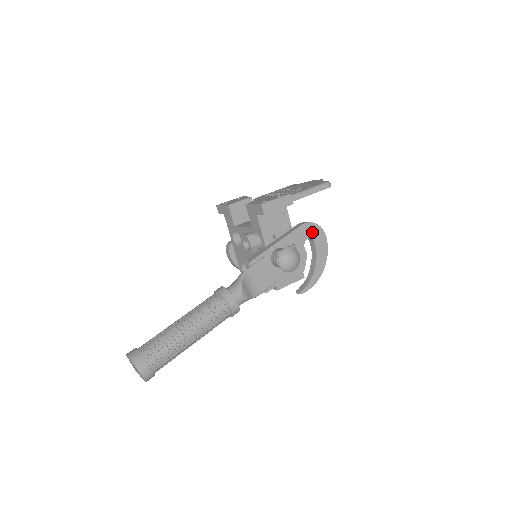
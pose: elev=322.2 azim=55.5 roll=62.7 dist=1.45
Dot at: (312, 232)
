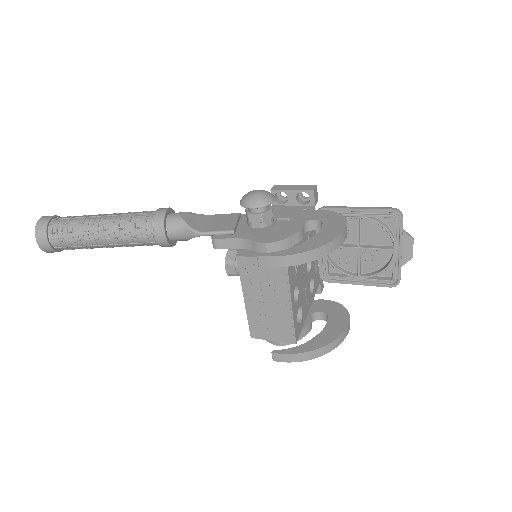
Dot at: (326, 217)
